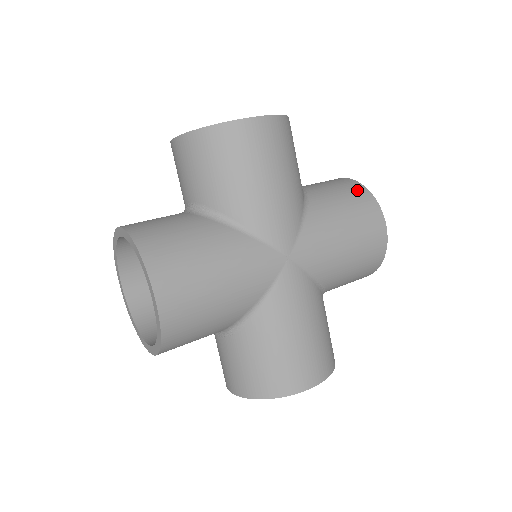
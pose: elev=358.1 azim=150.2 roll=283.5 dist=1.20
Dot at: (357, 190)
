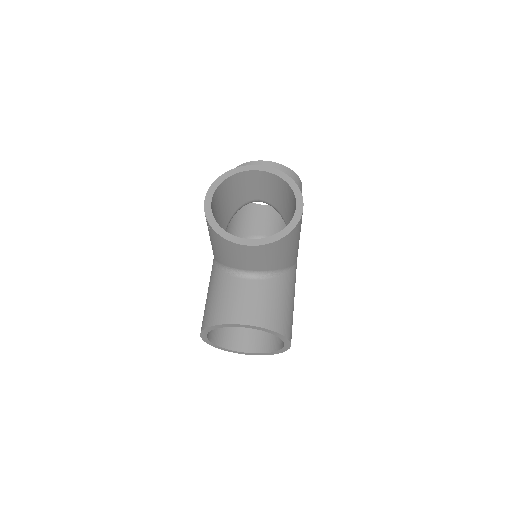
Dot at: (291, 177)
